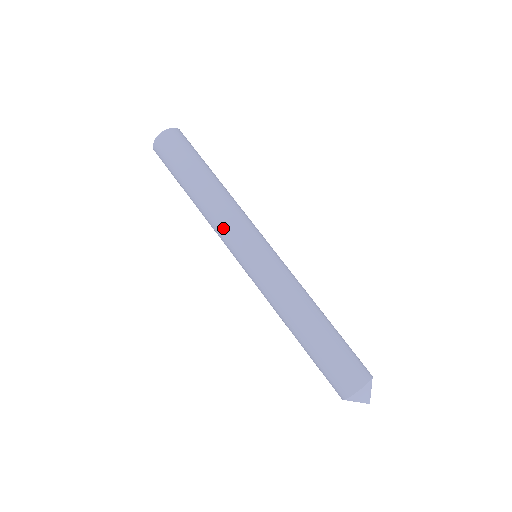
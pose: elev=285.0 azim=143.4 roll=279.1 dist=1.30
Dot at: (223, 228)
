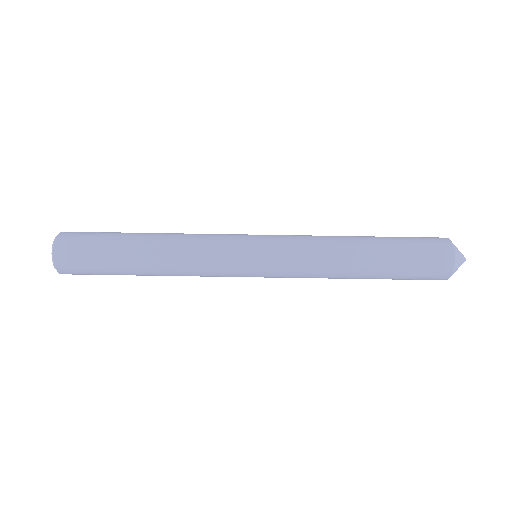
Dot at: occluded
